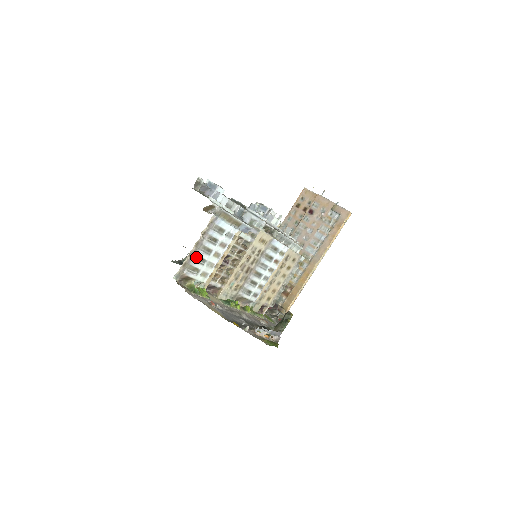
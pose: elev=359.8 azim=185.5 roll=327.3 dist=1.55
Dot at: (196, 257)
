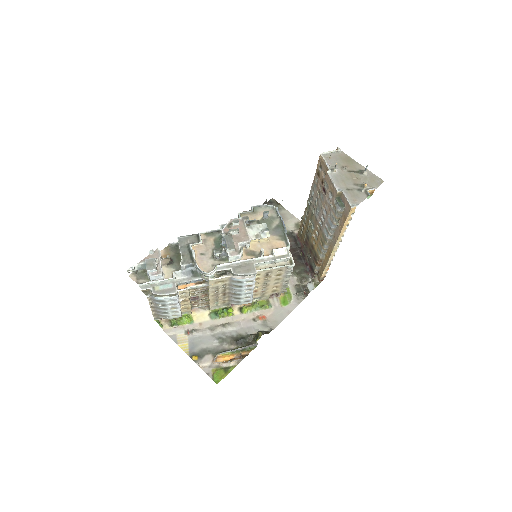
Dot at: (159, 312)
